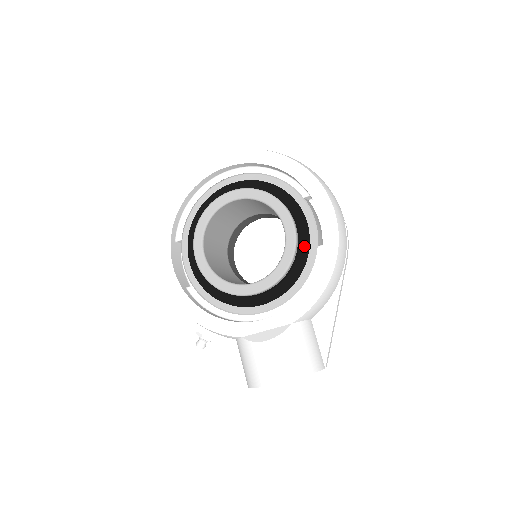
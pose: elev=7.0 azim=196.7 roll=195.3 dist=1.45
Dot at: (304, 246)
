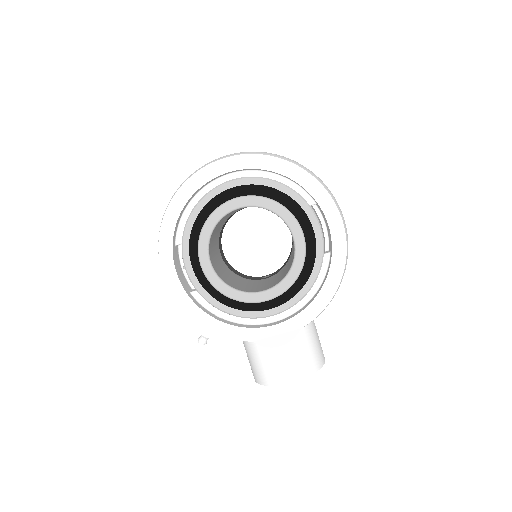
Dot at: (311, 254)
